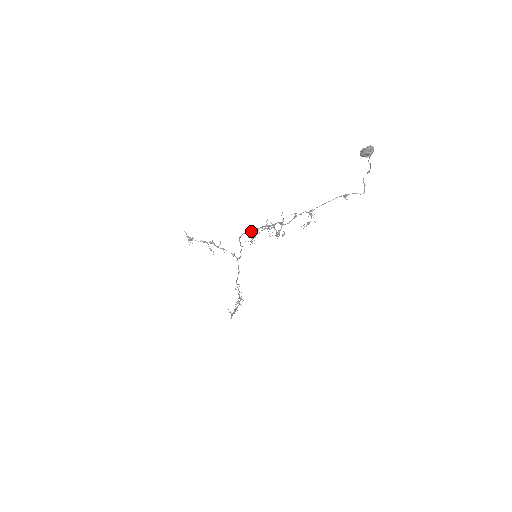
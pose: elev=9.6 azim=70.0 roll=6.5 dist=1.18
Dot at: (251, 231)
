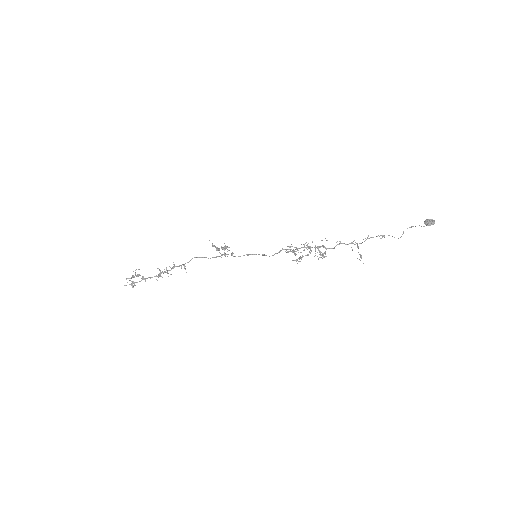
Dot at: occluded
